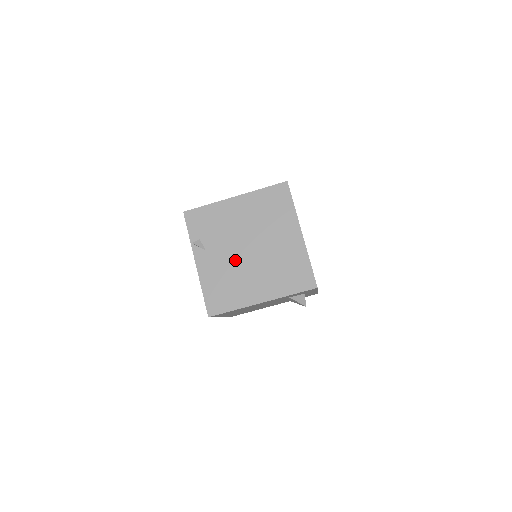
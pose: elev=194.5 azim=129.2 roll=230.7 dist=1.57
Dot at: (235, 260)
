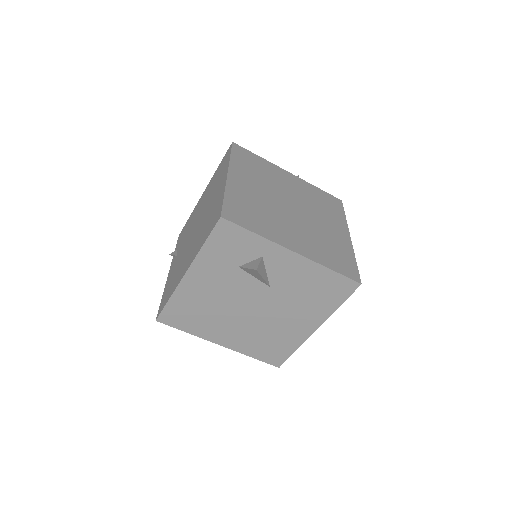
Dot at: (186, 247)
